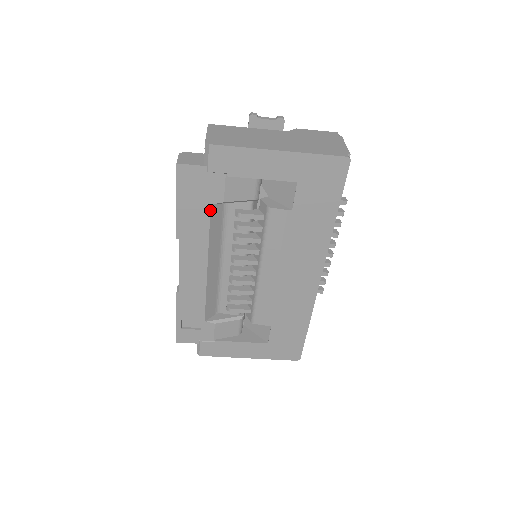
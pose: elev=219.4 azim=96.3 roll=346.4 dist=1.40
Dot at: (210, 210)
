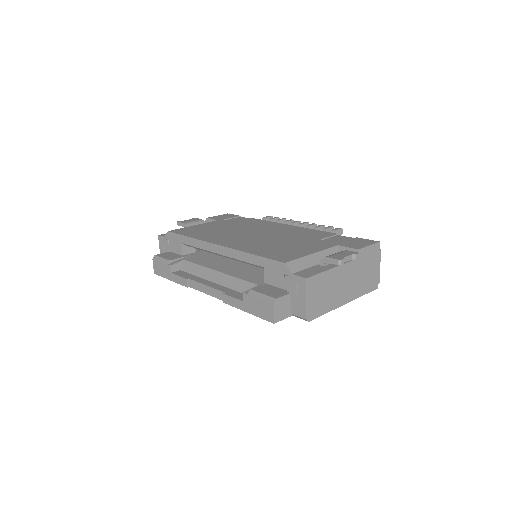
Dot at: occluded
